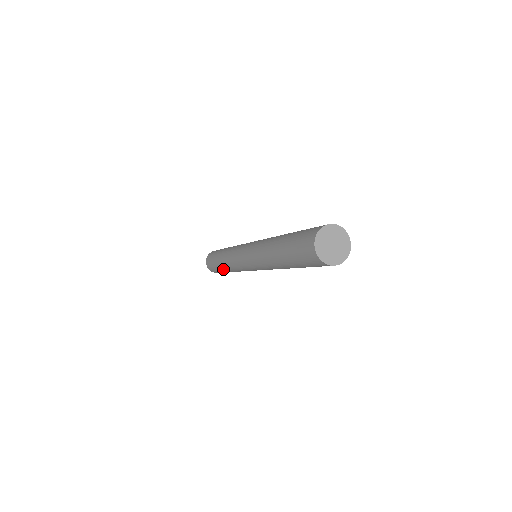
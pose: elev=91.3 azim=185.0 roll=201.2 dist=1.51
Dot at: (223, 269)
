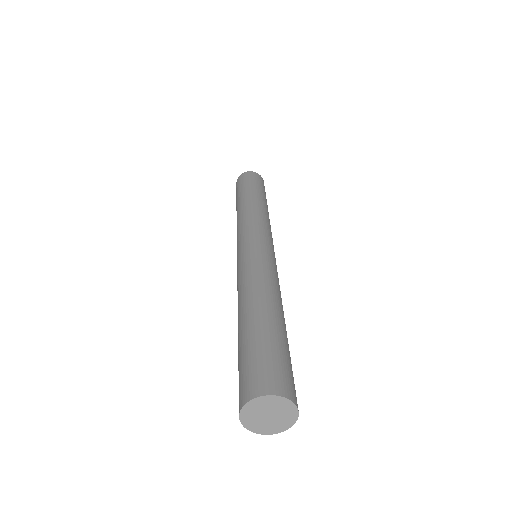
Dot at: occluded
